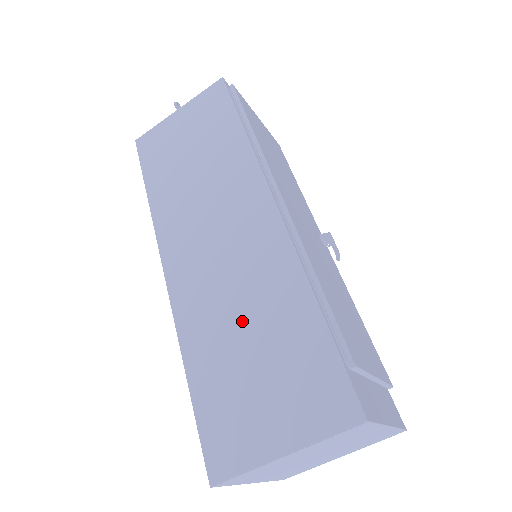
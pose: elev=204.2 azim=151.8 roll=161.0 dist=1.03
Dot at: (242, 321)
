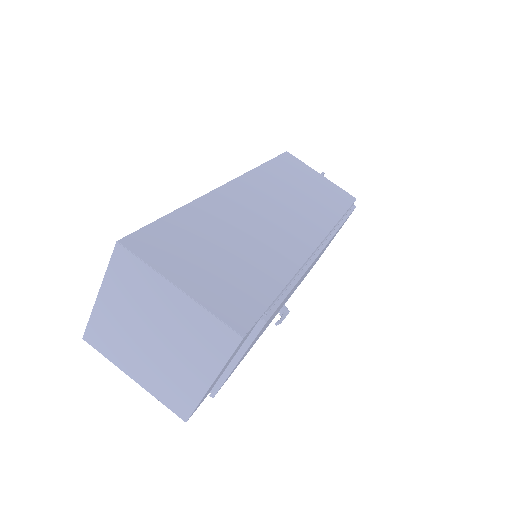
Dot at: (239, 240)
